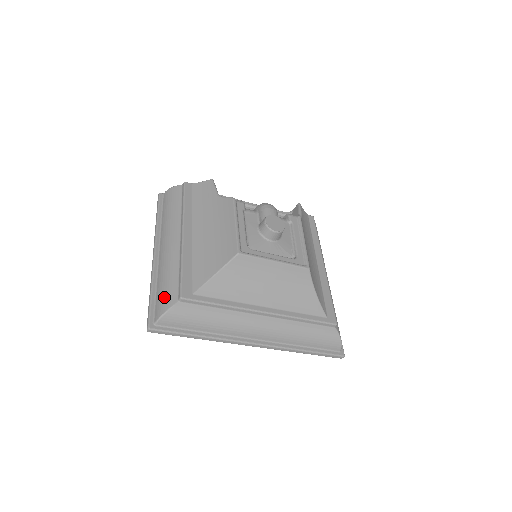
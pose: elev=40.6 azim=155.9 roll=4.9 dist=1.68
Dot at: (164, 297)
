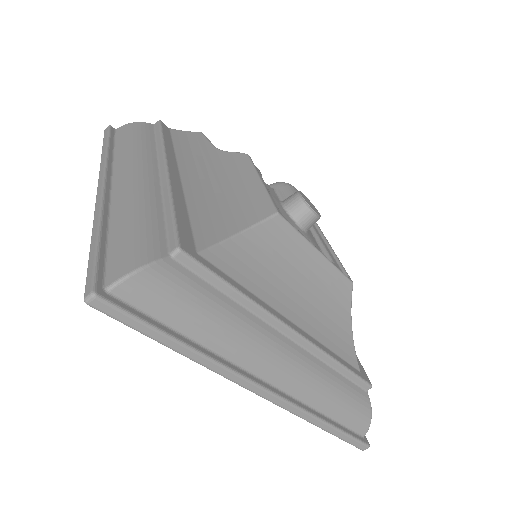
Dot at: (135, 244)
